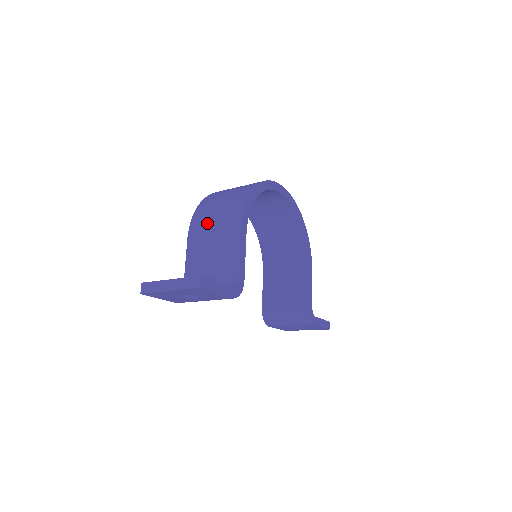
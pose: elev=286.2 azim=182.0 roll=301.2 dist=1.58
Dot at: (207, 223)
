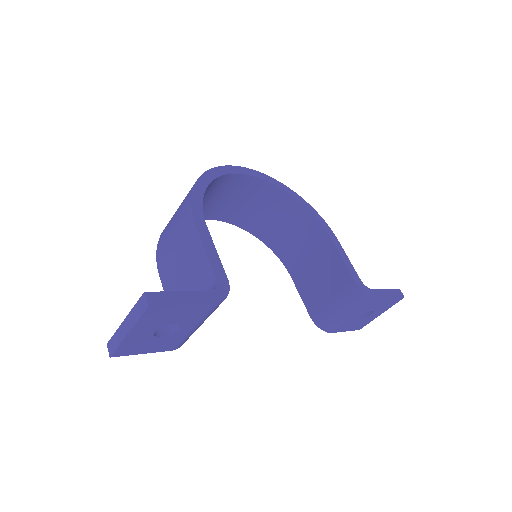
Dot at: (168, 245)
